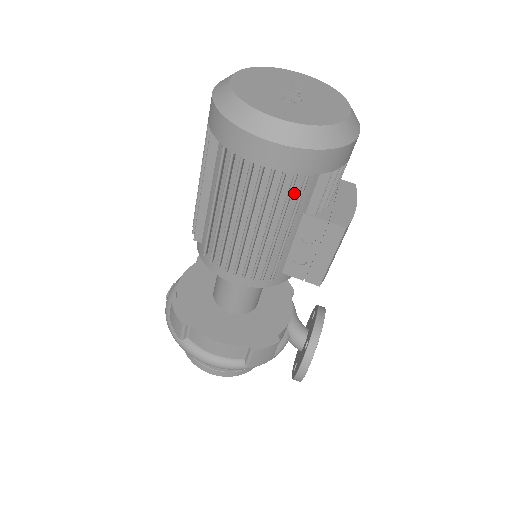
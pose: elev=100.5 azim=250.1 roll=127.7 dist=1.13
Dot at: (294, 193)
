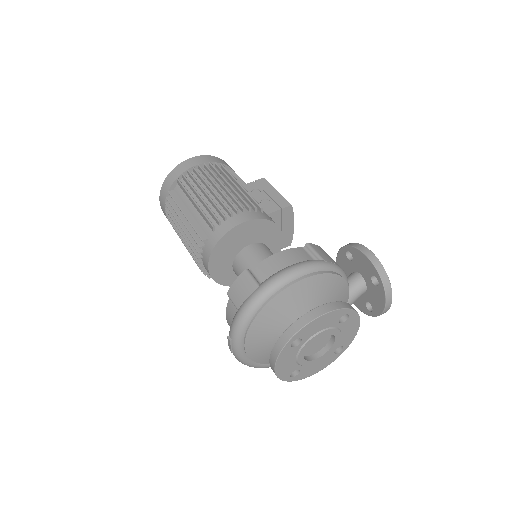
Dot at: occluded
